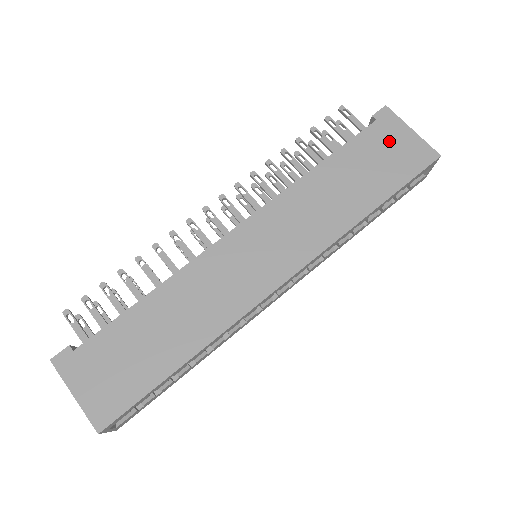
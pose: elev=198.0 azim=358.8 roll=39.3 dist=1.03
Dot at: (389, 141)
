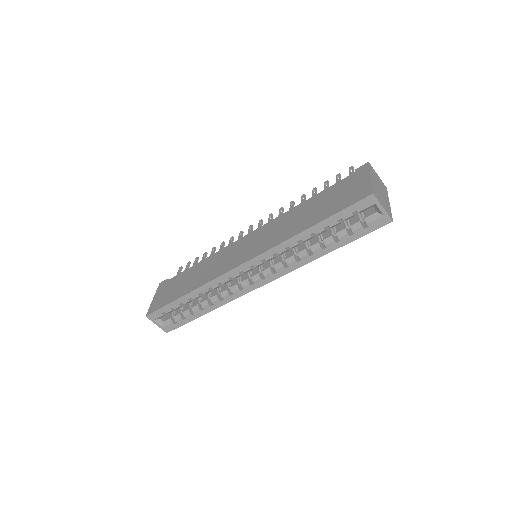
Dot at: (351, 185)
